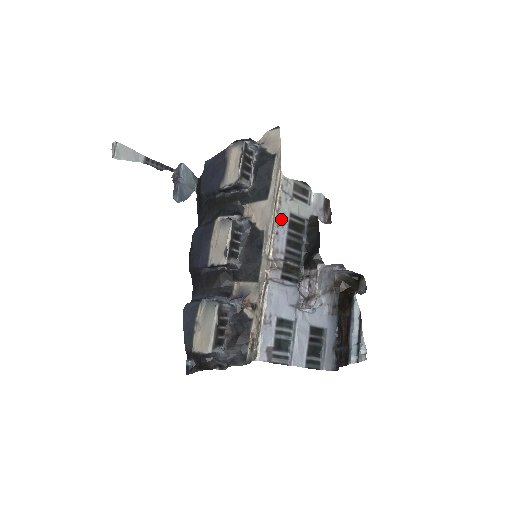
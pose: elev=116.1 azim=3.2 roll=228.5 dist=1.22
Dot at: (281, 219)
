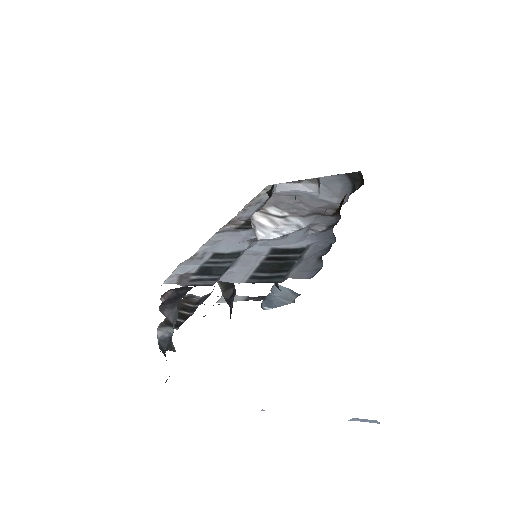
Dot at: (255, 203)
